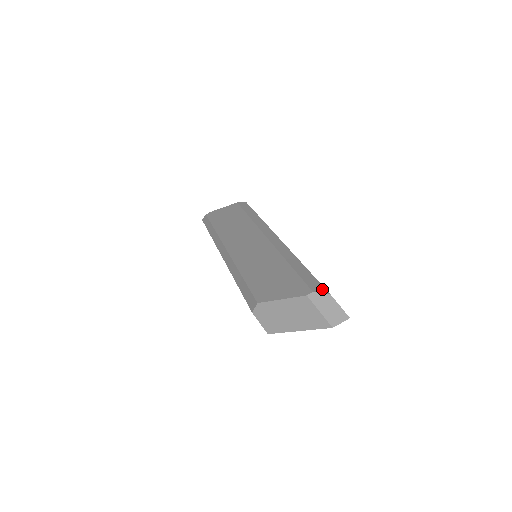
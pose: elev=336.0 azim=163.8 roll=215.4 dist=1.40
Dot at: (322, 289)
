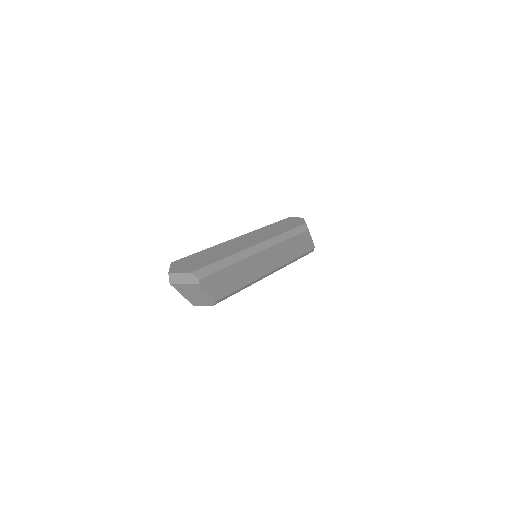
Dot at: occluded
